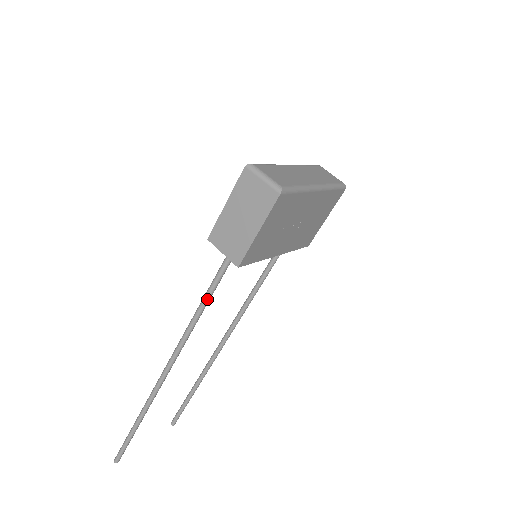
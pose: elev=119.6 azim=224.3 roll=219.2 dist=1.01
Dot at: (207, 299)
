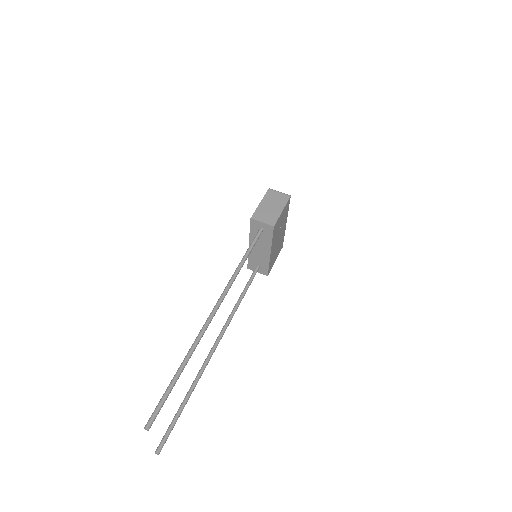
Dot at: (248, 254)
